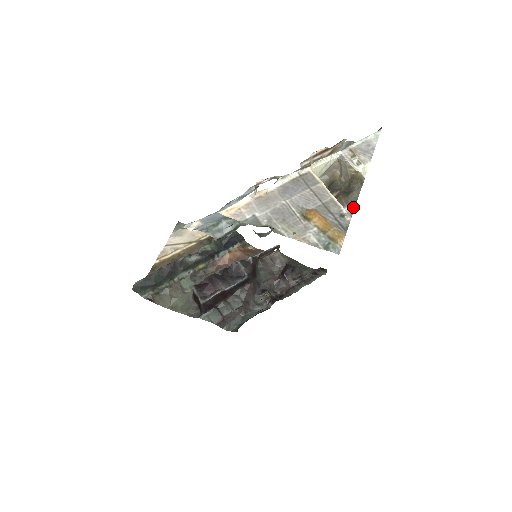
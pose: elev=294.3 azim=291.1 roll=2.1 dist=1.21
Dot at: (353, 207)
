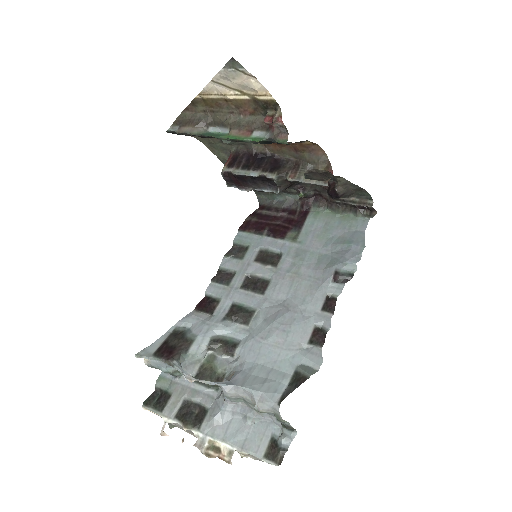
Dot at: occluded
